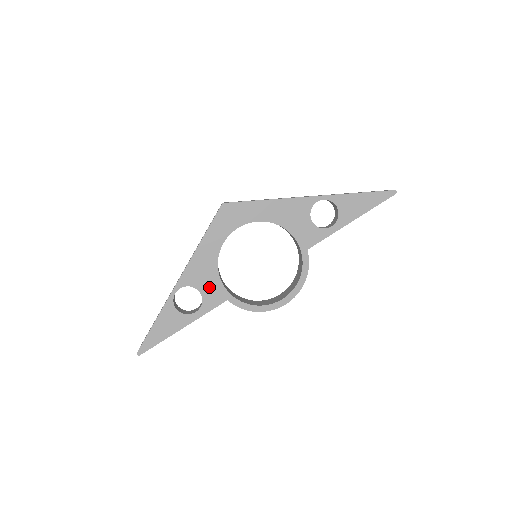
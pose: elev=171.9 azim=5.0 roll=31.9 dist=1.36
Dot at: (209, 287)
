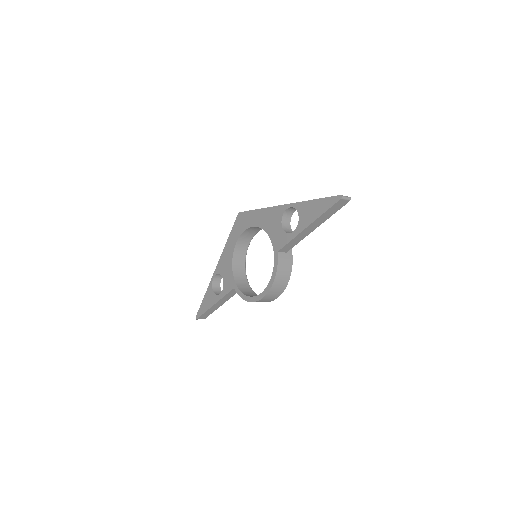
Dot at: (227, 276)
